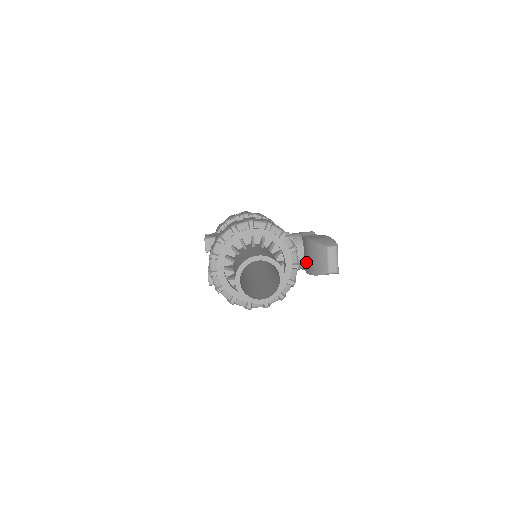
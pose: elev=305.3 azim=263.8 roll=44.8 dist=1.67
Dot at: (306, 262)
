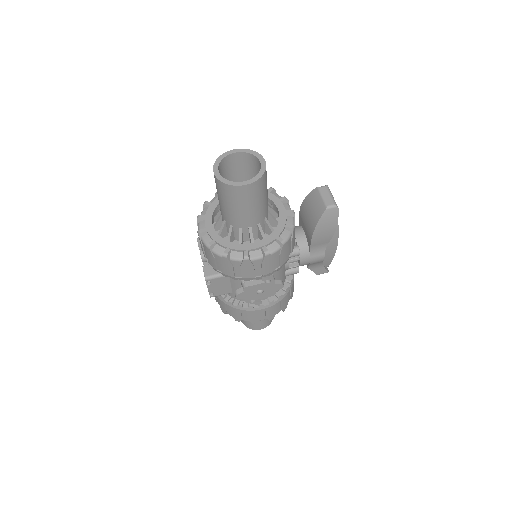
Dot at: (307, 231)
